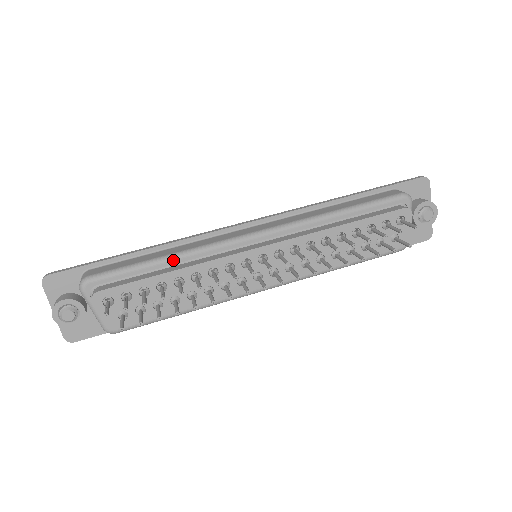
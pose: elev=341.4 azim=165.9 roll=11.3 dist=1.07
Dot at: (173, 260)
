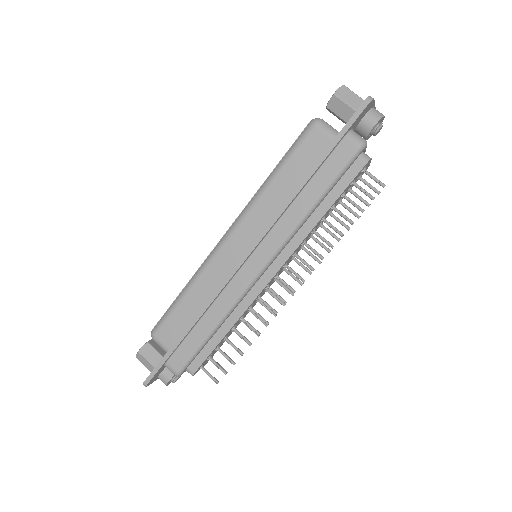
Dot at: (220, 326)
